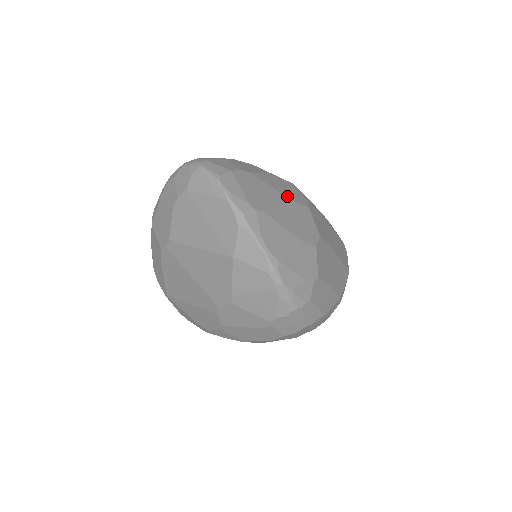
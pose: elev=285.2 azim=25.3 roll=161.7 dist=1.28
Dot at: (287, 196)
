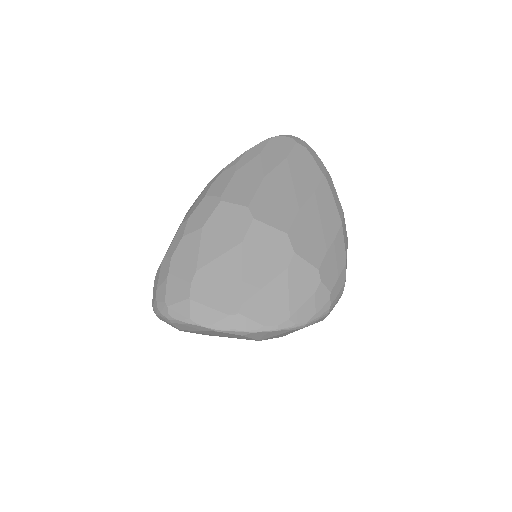
Dot at: (235, 243)
